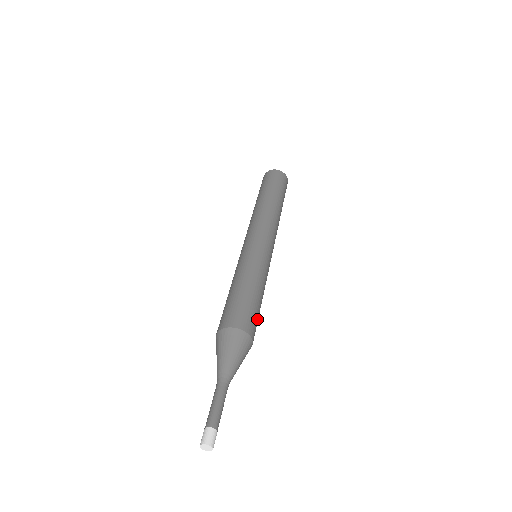
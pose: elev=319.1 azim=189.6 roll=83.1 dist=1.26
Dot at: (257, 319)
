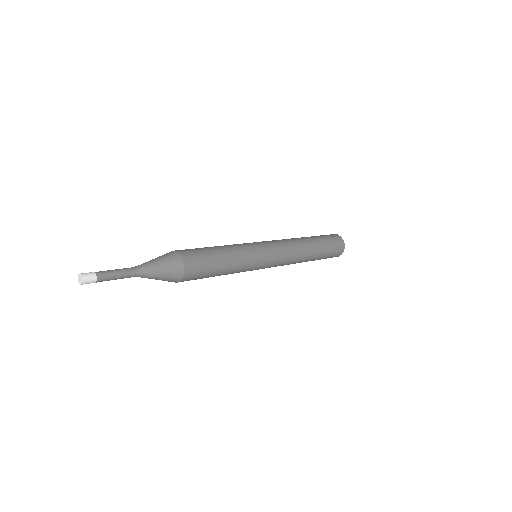
Dot at: (204, 270)
